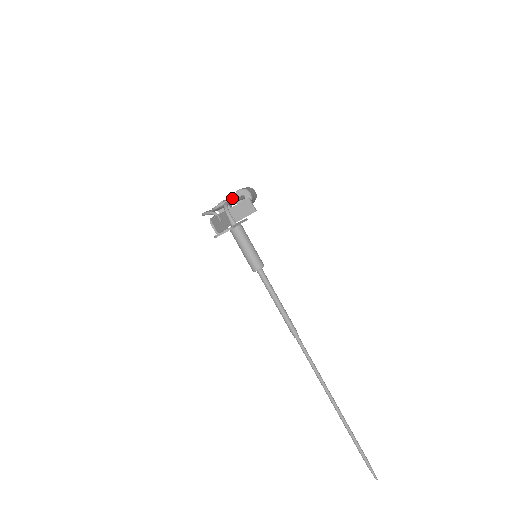
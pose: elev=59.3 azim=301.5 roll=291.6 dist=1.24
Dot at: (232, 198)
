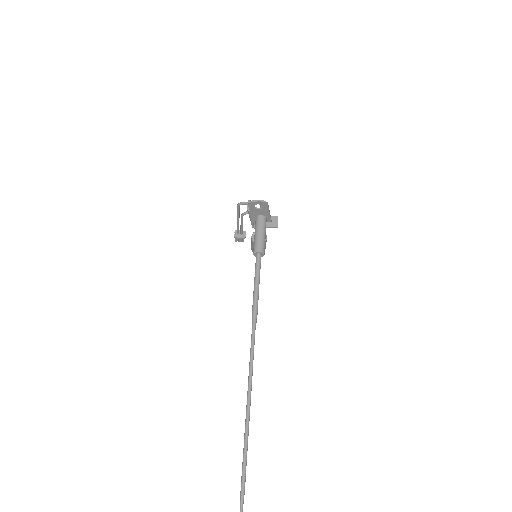
Dot at: occluded
